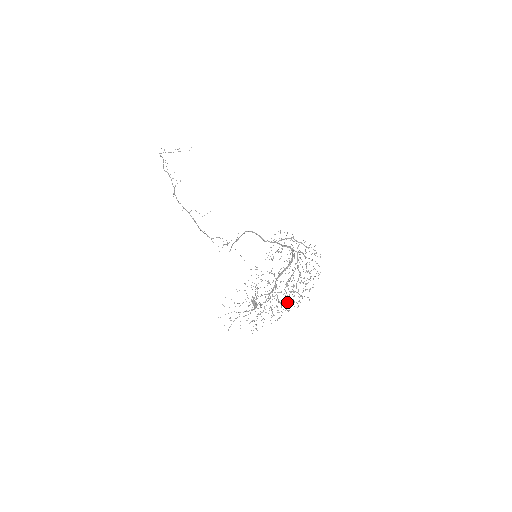
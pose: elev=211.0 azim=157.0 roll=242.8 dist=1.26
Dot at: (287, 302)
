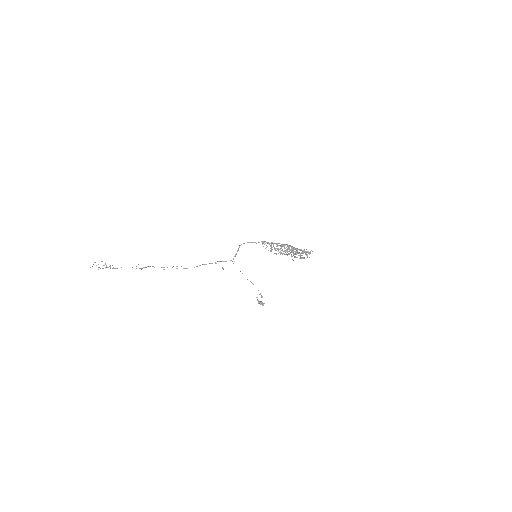
Dot at: occluded
